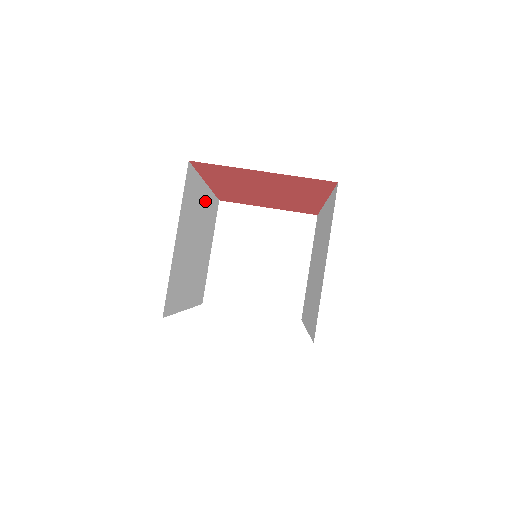
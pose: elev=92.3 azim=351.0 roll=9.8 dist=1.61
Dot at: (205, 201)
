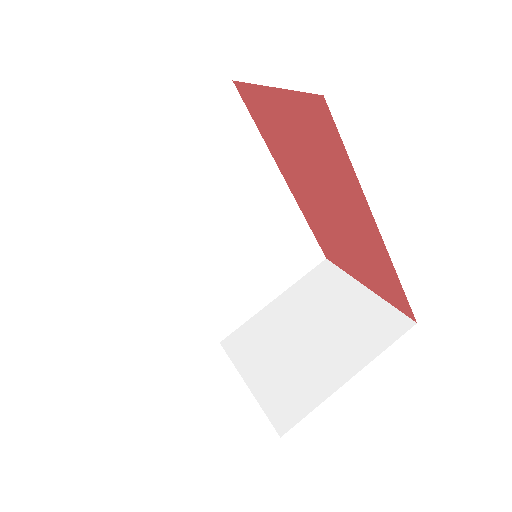
Dot at: (274, 199)
